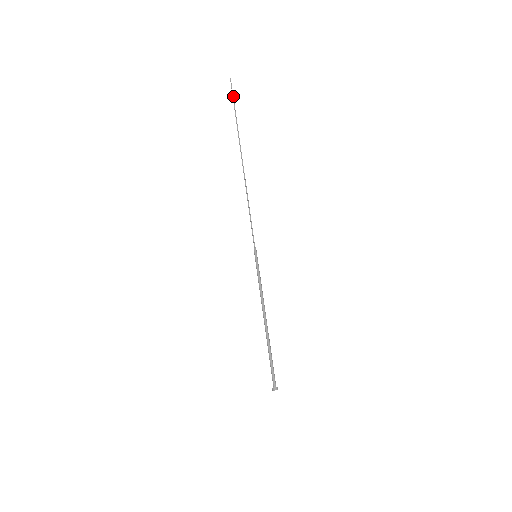
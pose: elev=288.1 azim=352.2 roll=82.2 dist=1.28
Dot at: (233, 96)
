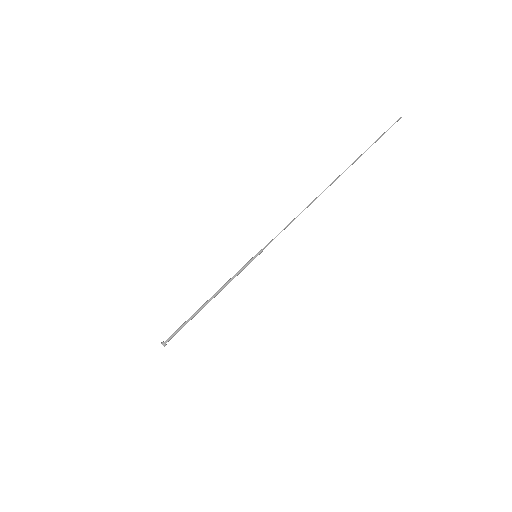
Dot at: occluded
